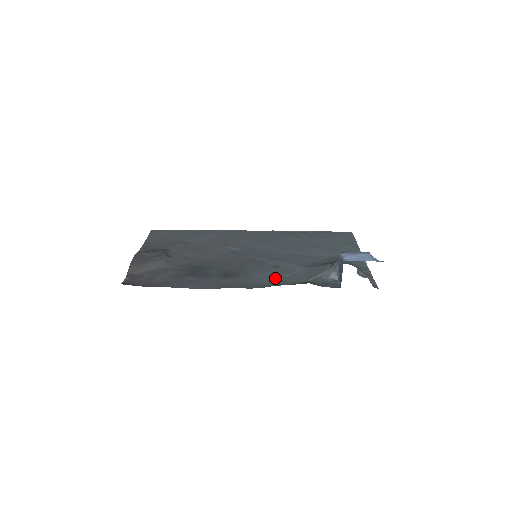
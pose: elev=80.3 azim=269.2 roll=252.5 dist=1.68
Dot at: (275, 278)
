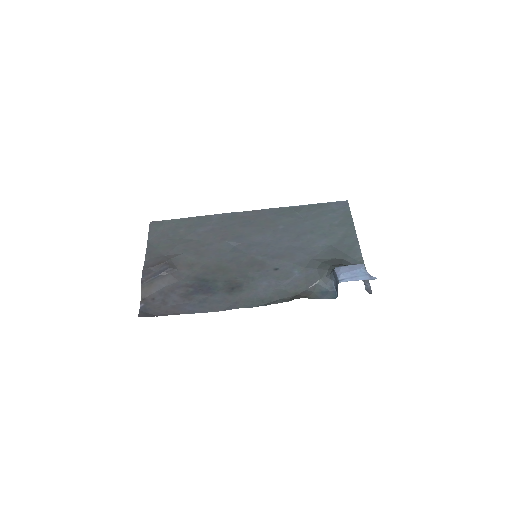
Dot at: (276, 288)
